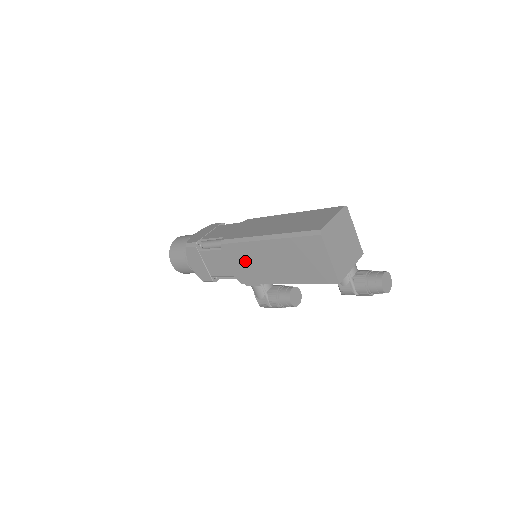
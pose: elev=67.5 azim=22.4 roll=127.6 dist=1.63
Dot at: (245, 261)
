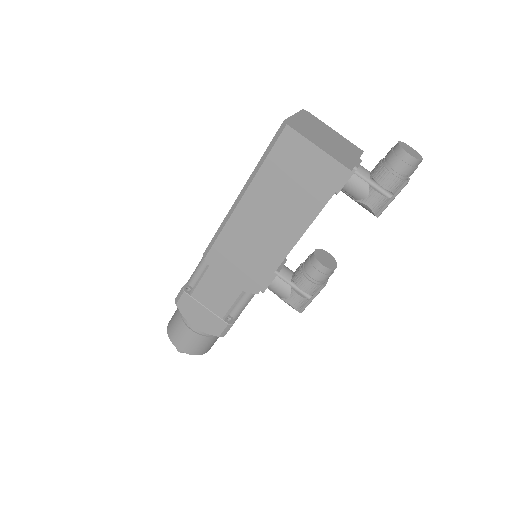
Dot at: (240, 255)
